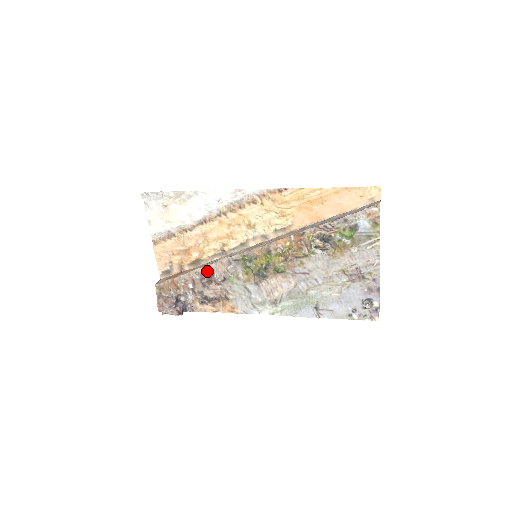
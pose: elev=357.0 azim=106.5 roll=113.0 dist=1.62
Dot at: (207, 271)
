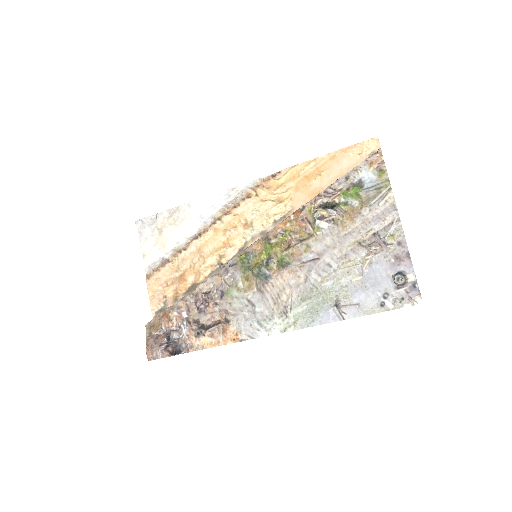
Dot at: (202, 290)
